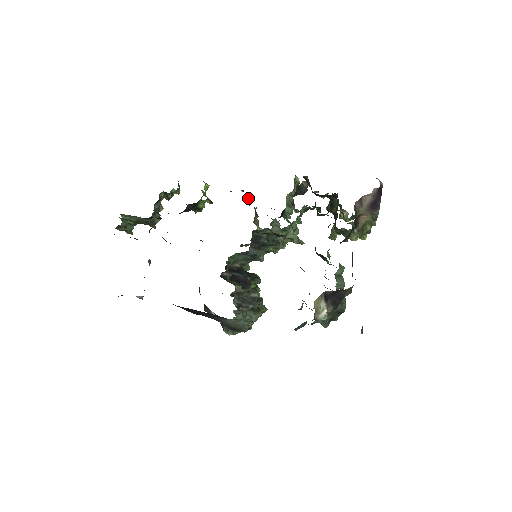
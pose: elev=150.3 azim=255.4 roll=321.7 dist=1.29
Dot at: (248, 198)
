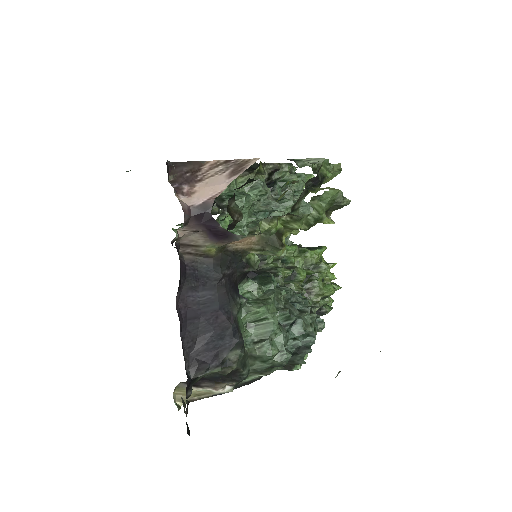
Dot at: occluded
